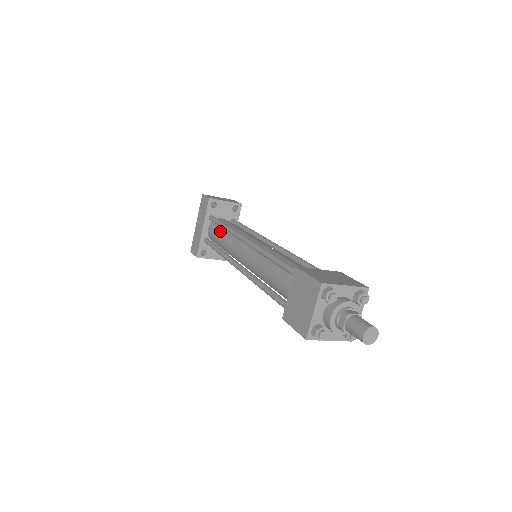
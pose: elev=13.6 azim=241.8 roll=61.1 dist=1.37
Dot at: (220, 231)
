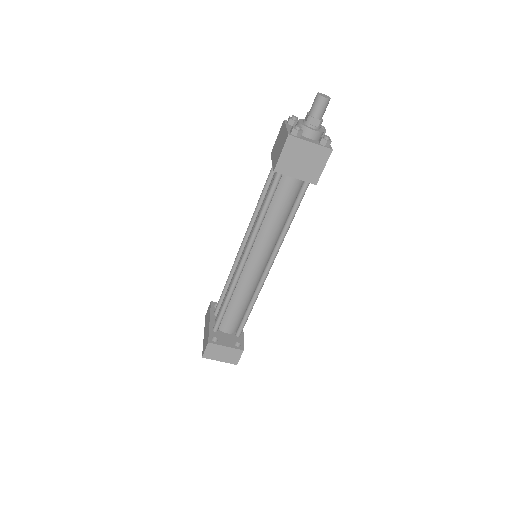
Dot at: (224, 296)
